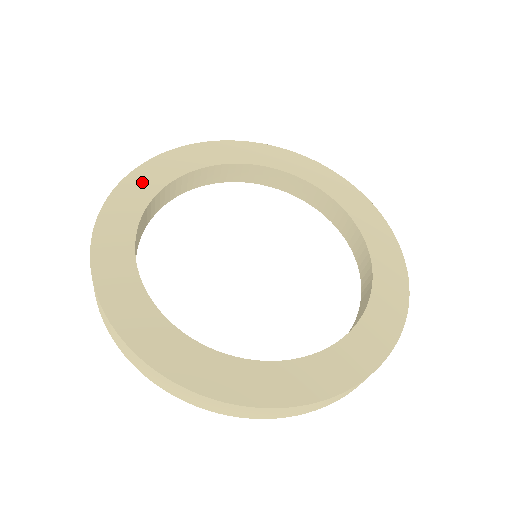
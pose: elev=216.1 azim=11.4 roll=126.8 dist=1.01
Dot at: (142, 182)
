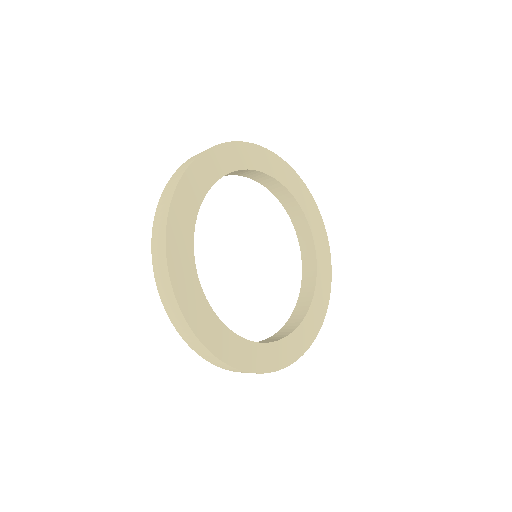
Dot at: (179, 251)
